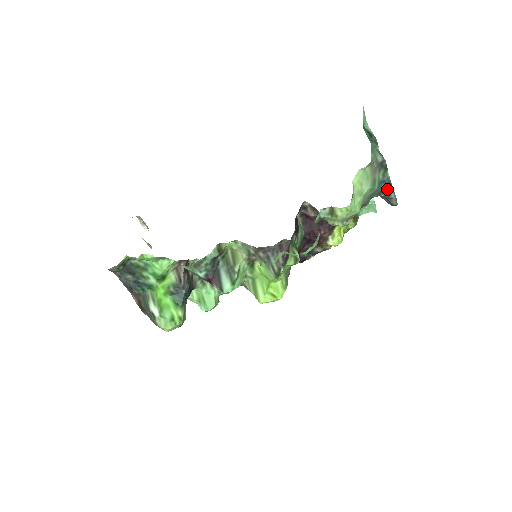
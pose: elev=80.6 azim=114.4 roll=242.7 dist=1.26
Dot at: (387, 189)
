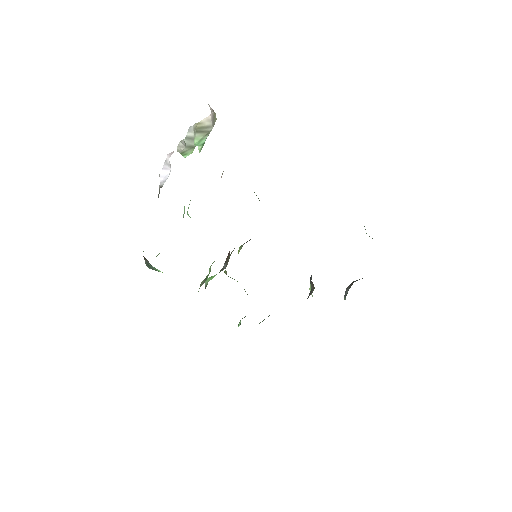
Dot at: occluded
